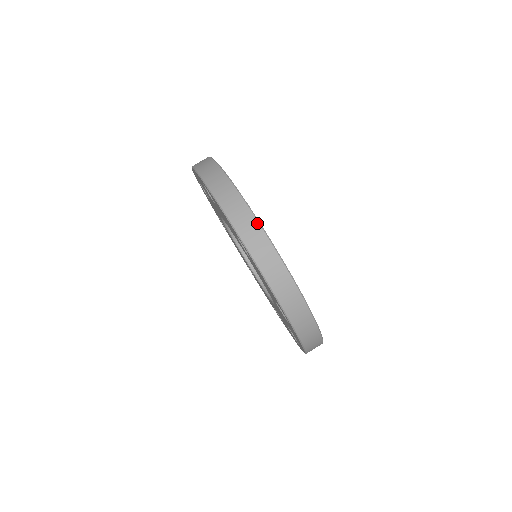
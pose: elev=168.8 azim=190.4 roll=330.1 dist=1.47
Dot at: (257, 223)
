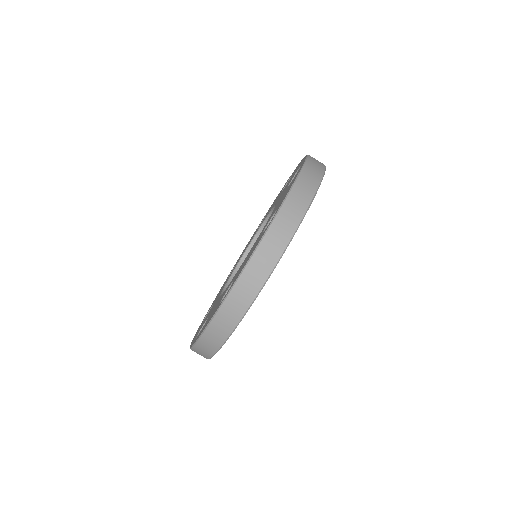
Dot at: (324, 166)
